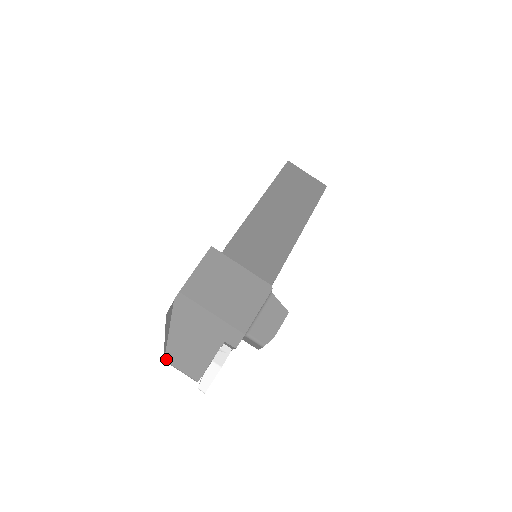
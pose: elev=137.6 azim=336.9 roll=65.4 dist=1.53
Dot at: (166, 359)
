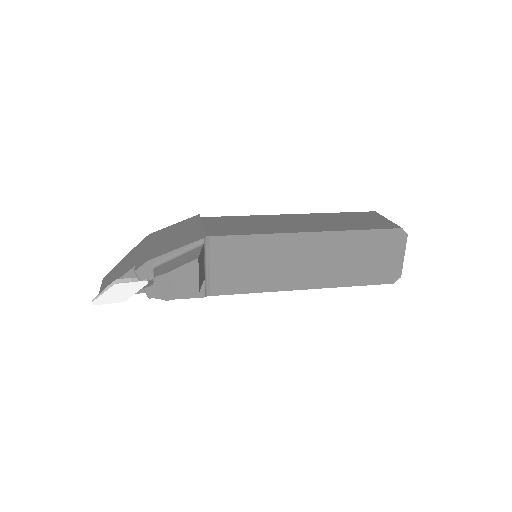
Dot at: (104, 278)
